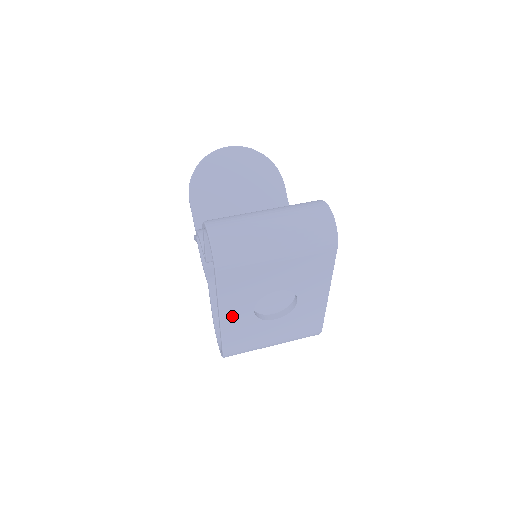
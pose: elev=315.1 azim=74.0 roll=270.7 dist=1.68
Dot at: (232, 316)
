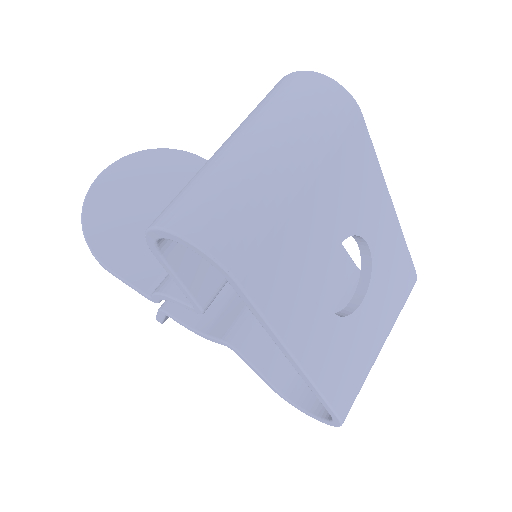
Dot at: (310, 344)
